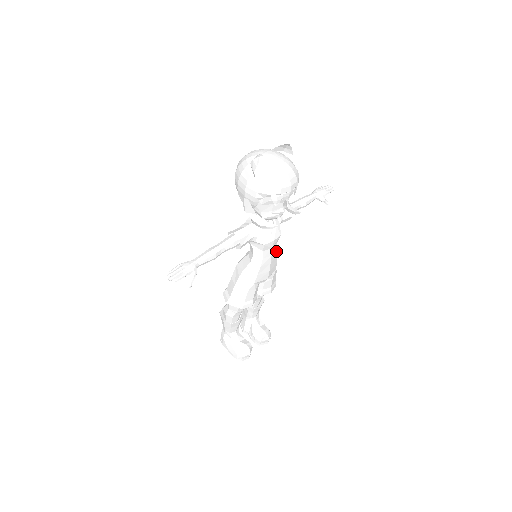
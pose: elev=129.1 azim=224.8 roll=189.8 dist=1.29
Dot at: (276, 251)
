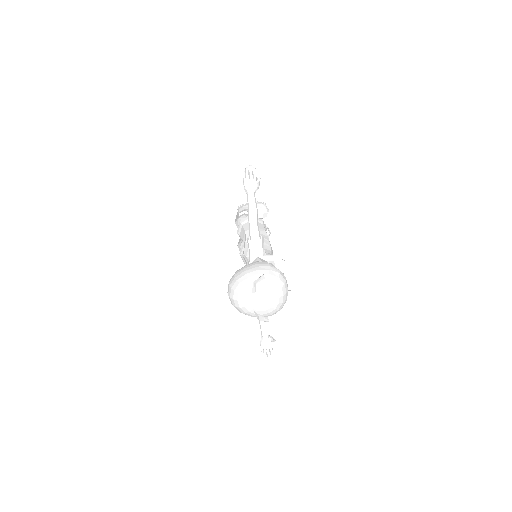
Dot at: (270, 250)
